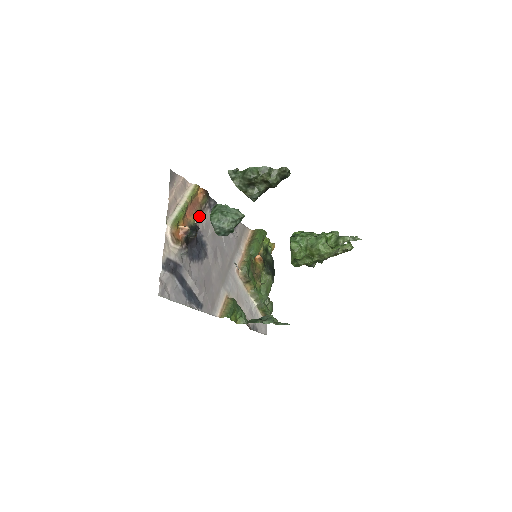
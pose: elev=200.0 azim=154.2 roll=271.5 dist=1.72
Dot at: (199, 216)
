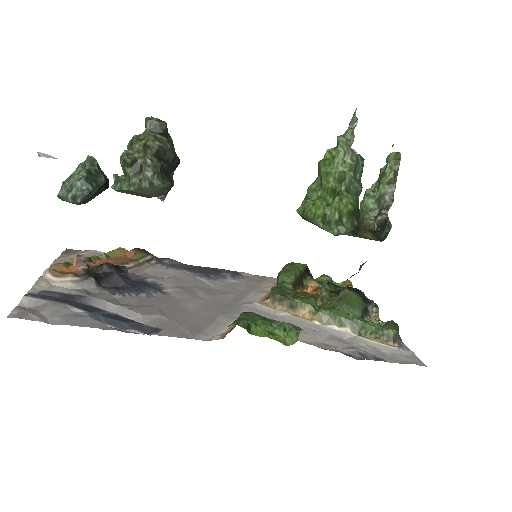
Dot at: (134, 268)
